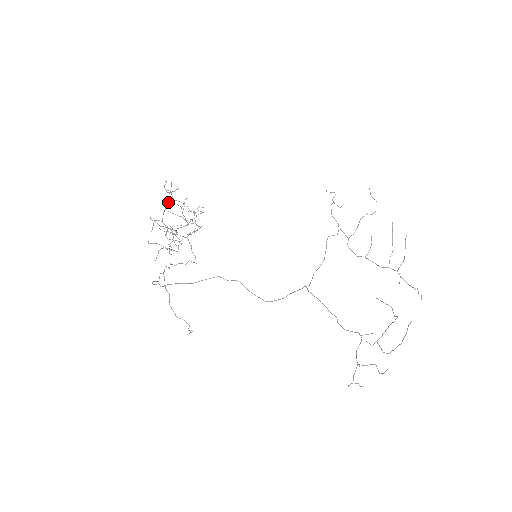
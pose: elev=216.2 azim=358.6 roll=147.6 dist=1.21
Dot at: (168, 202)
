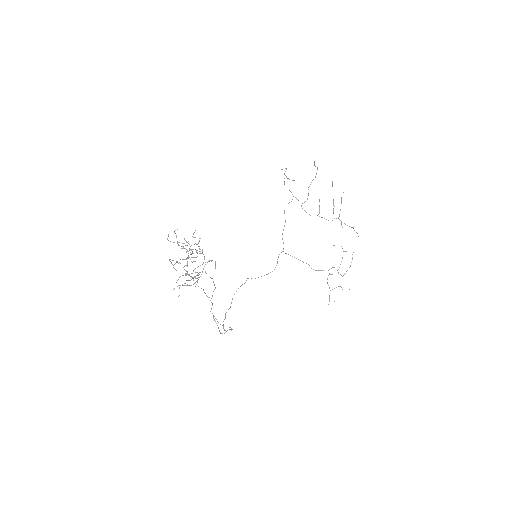
Dot at: occluded
